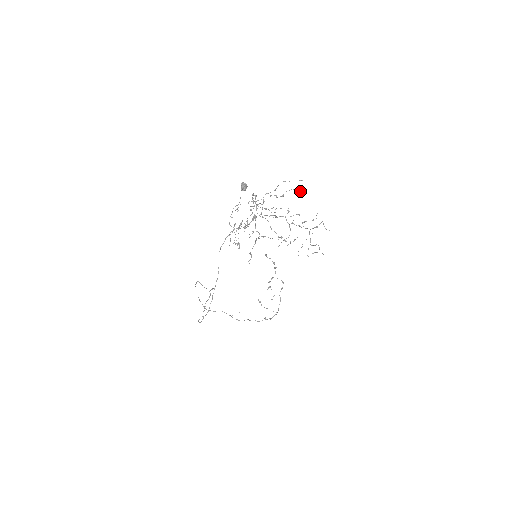
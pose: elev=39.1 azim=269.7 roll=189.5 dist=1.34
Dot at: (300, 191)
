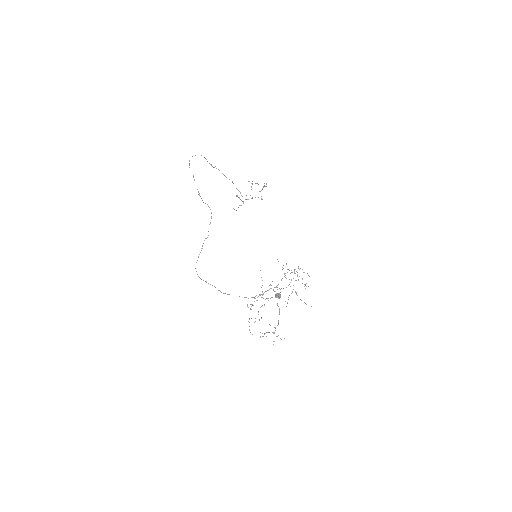
Dot at: occluded
